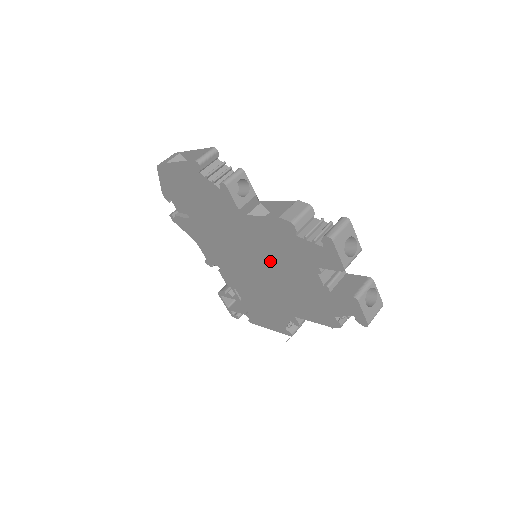
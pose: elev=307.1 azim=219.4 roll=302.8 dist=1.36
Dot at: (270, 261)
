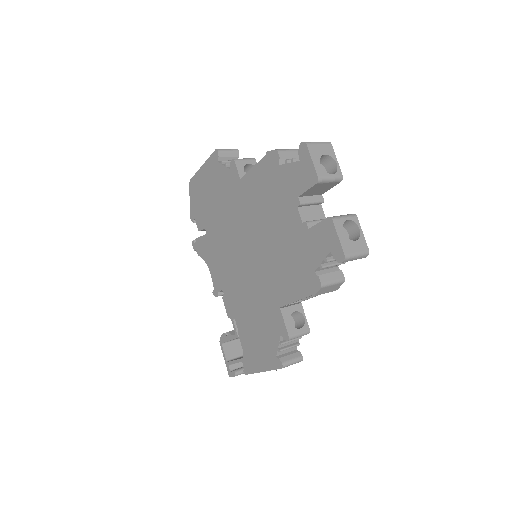
Dot at: (260, 226)
